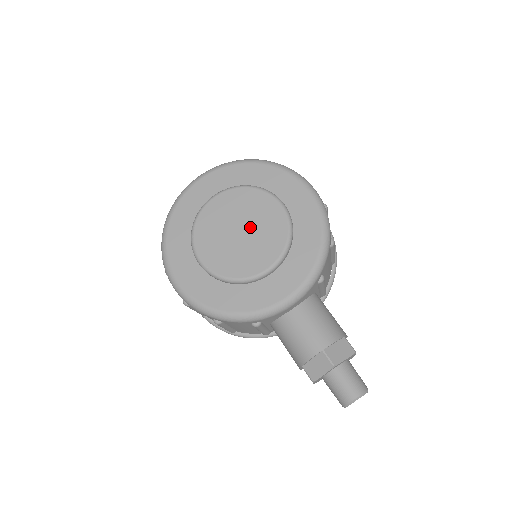
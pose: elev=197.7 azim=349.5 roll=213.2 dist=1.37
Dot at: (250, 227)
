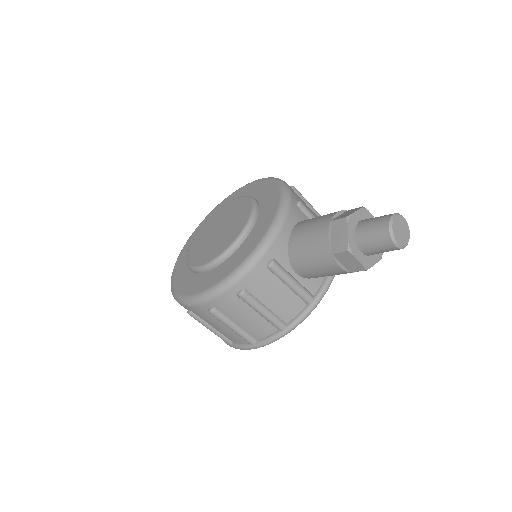
Dot at: (224, 223)
